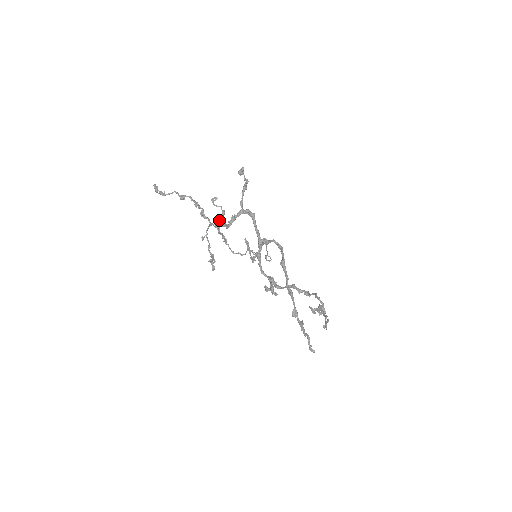
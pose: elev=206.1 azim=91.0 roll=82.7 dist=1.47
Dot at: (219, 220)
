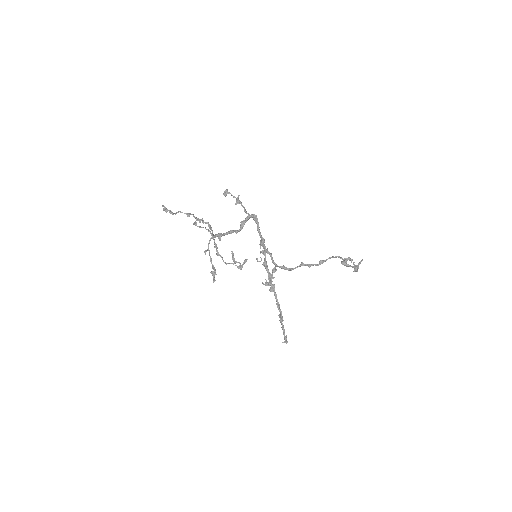
Dot at: (216, 234)
